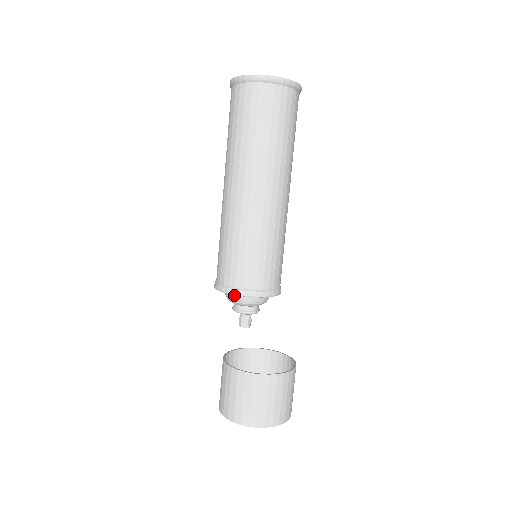
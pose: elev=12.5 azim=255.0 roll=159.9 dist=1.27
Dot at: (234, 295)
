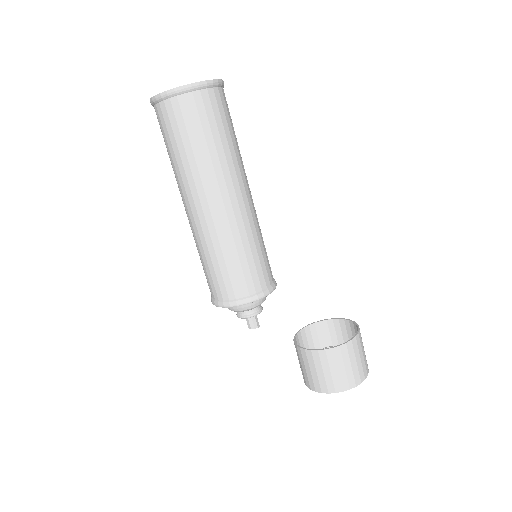
Dot at: occluded
